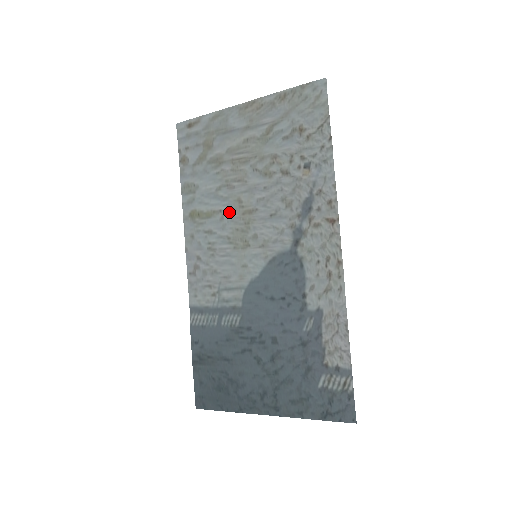
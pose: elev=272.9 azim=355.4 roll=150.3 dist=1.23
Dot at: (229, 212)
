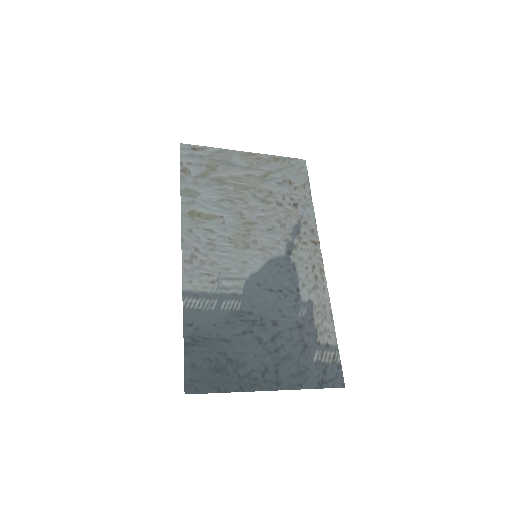
Dot at: (231, 219)
